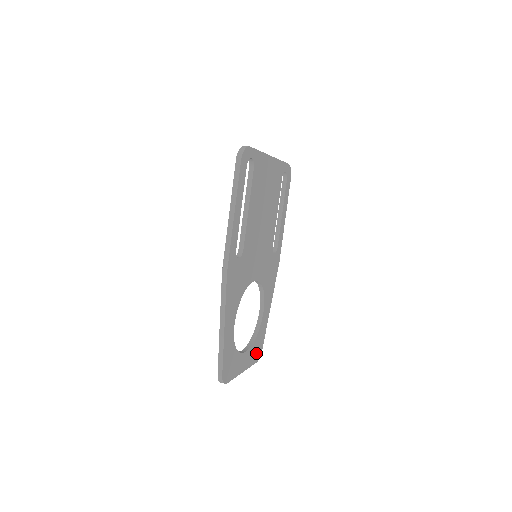
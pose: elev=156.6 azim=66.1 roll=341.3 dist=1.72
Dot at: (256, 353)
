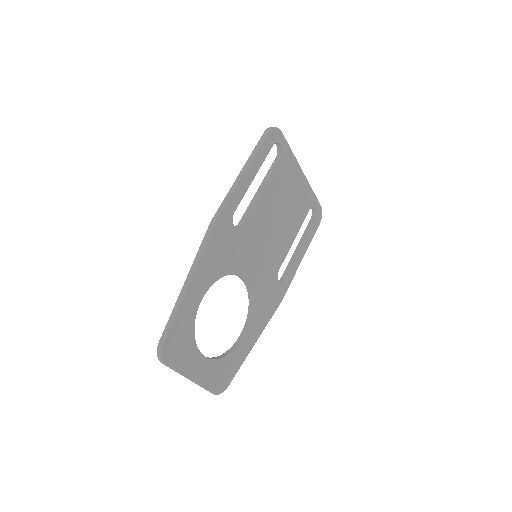
Dot at: (218, 380)
